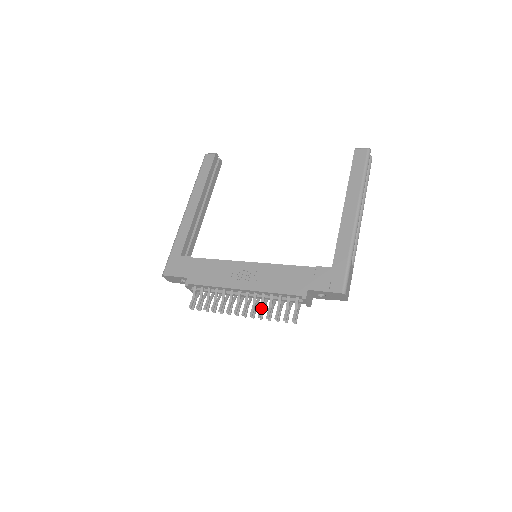
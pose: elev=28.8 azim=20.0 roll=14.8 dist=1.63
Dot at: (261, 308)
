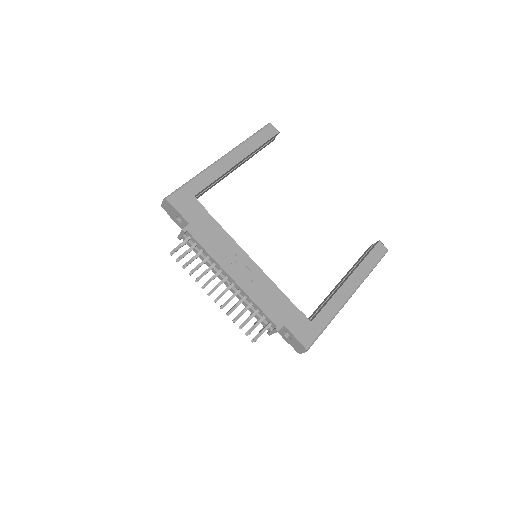
Dot at: (235, 307)
